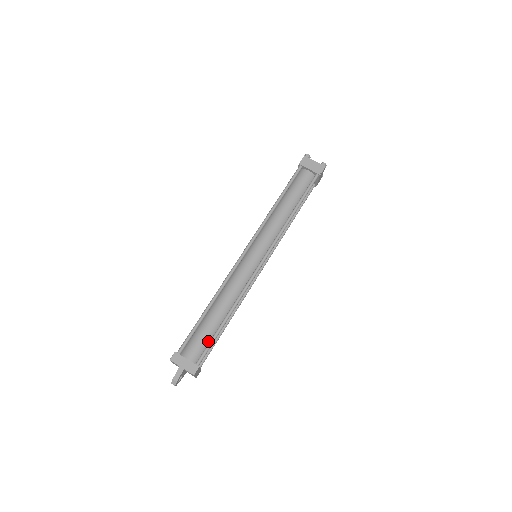
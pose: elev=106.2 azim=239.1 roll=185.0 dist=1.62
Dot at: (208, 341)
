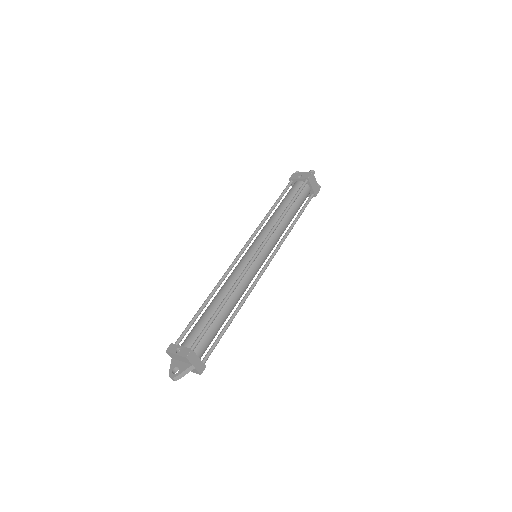
Dot at: occluded
